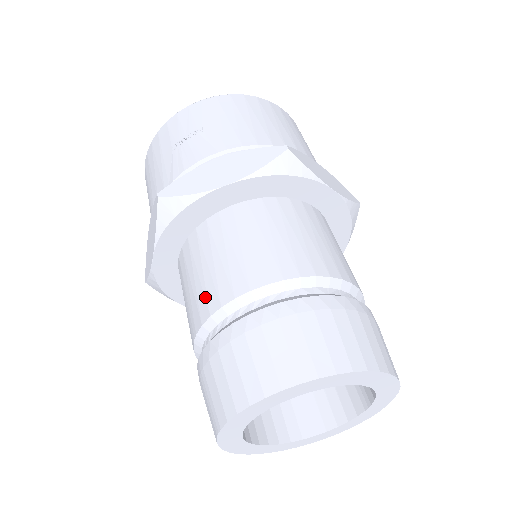
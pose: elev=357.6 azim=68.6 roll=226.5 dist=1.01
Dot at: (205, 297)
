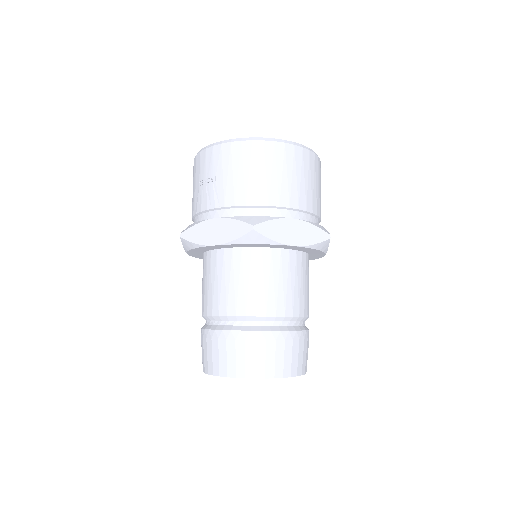
Dot at: (203, 302)
